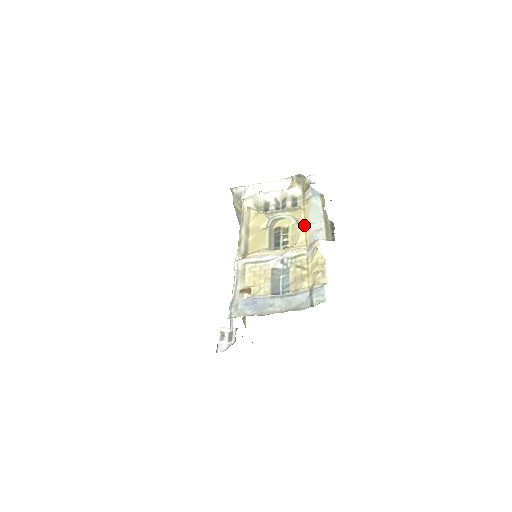
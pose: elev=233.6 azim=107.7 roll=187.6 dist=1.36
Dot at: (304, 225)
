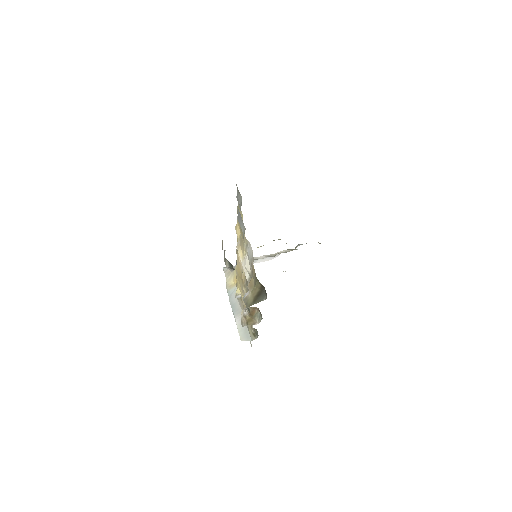
Dot at: occluded
